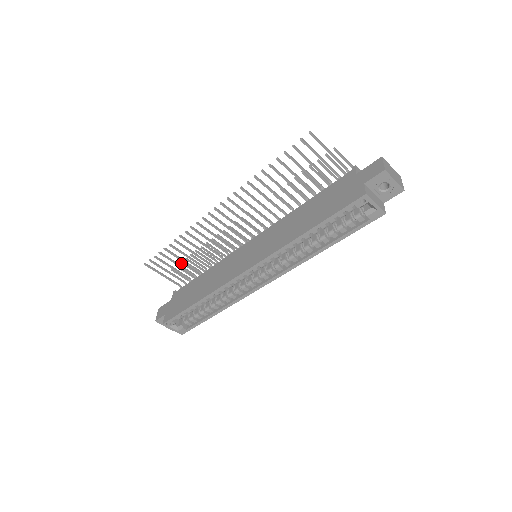
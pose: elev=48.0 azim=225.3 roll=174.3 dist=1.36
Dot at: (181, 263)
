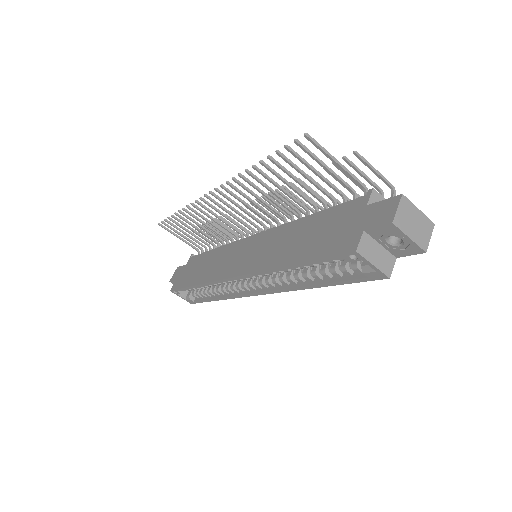
Dot at: occluded
